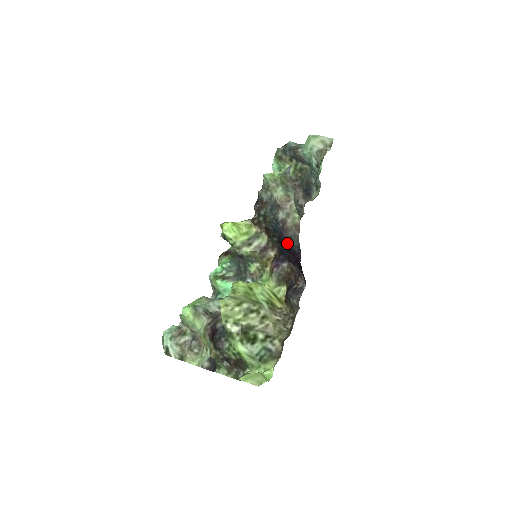
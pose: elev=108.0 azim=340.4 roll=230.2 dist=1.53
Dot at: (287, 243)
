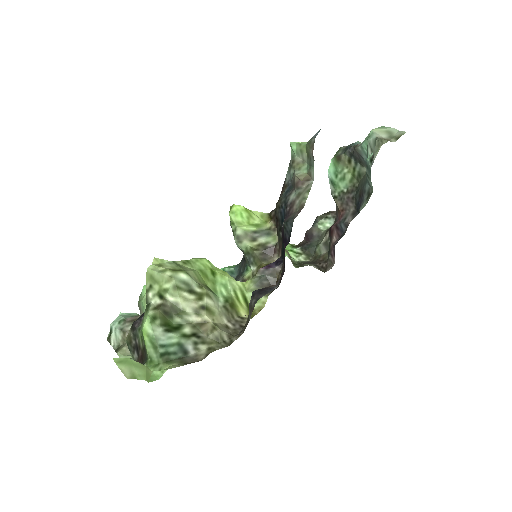
Dot at: (283, 229)
